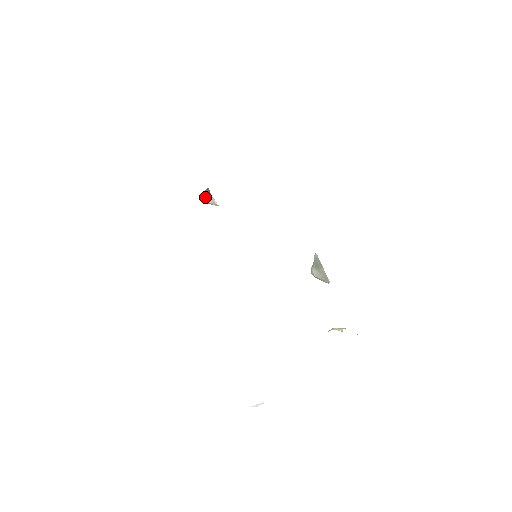
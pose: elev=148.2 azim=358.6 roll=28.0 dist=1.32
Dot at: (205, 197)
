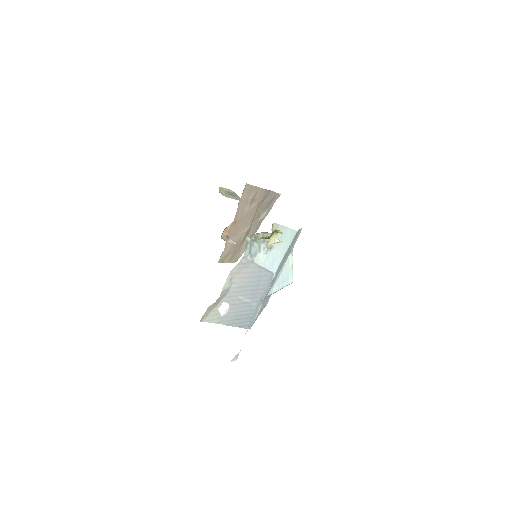
Dot at: (224, 239)
